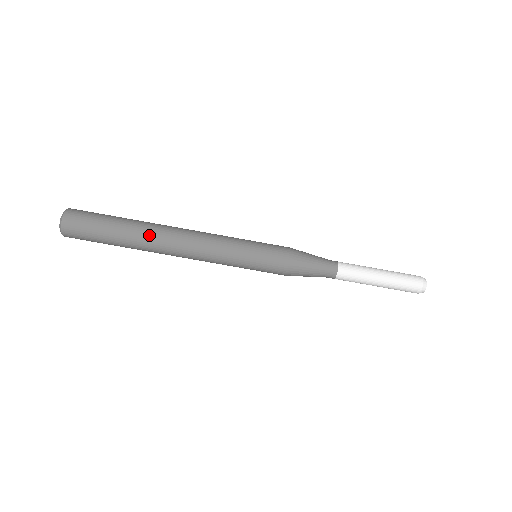
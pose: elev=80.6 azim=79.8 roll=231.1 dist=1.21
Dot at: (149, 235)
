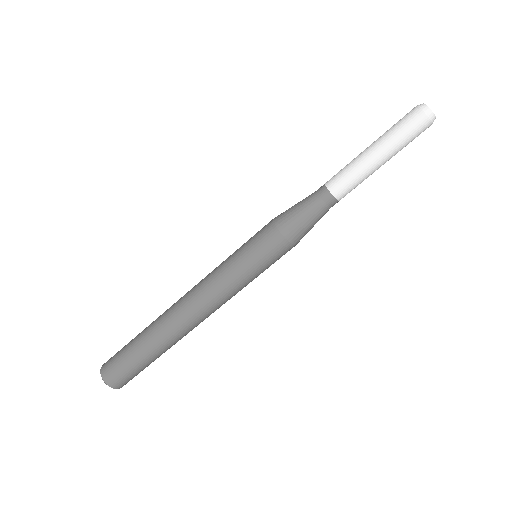
Dot at: (164, 331)
